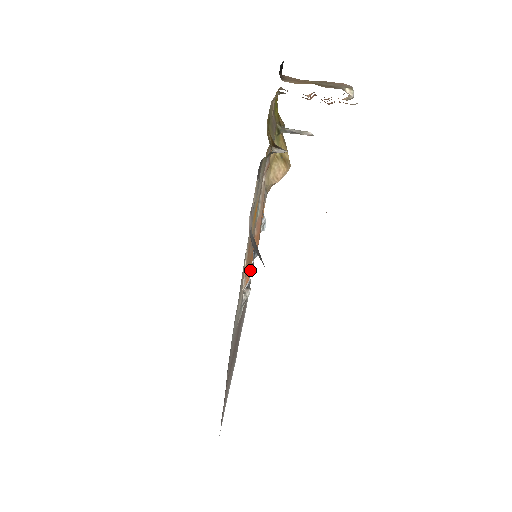
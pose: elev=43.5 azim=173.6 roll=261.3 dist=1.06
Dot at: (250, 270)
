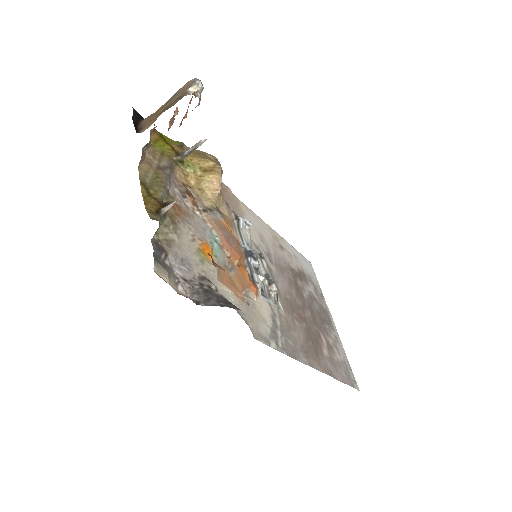
Dot at: (255, 276)
